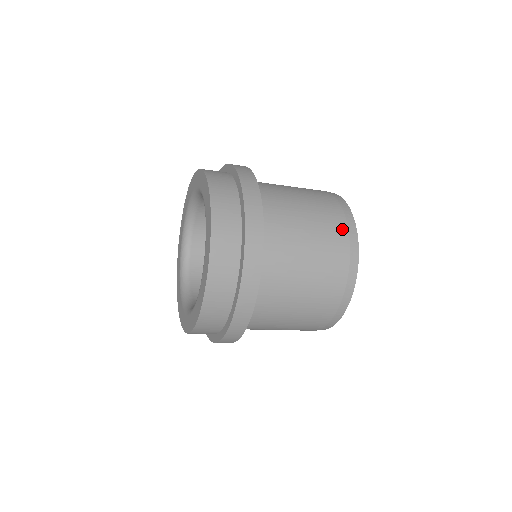
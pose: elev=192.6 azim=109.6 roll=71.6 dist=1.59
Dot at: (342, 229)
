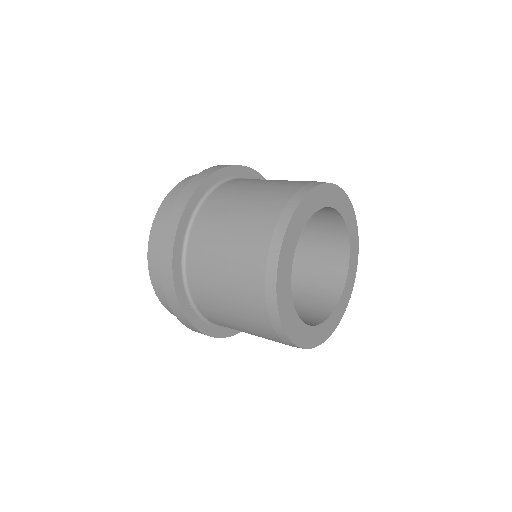
Dot at: (292, 189)
